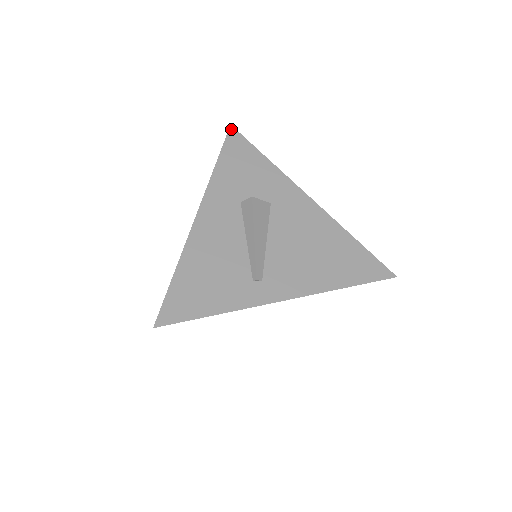
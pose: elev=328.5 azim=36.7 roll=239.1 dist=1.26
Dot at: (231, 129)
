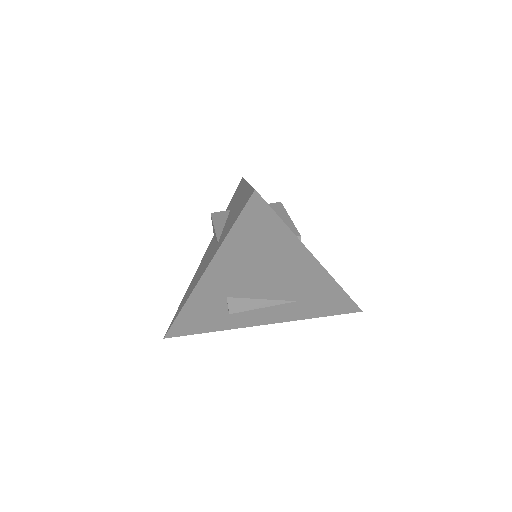
Dot at: occluded
